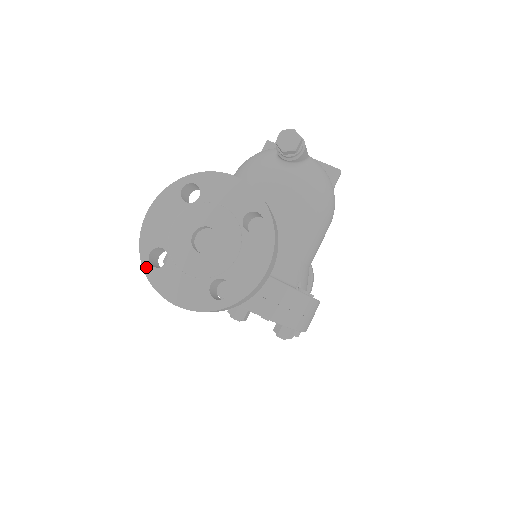
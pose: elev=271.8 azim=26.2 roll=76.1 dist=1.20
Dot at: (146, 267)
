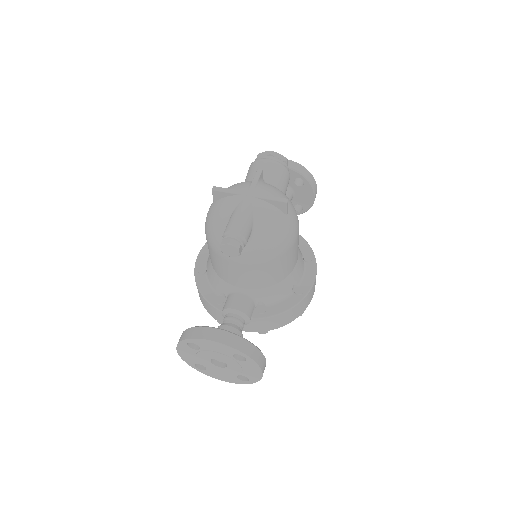
Dot at: (198, 370)
